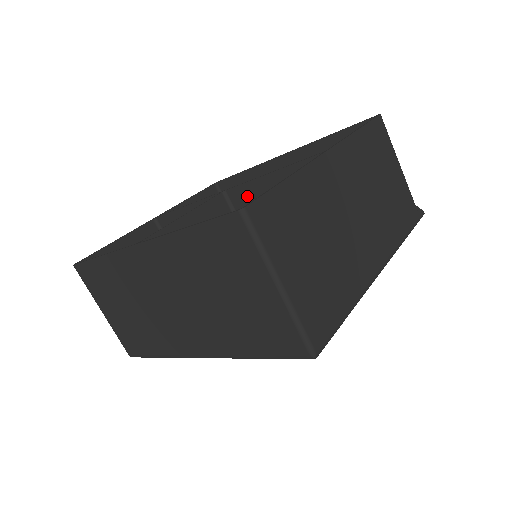
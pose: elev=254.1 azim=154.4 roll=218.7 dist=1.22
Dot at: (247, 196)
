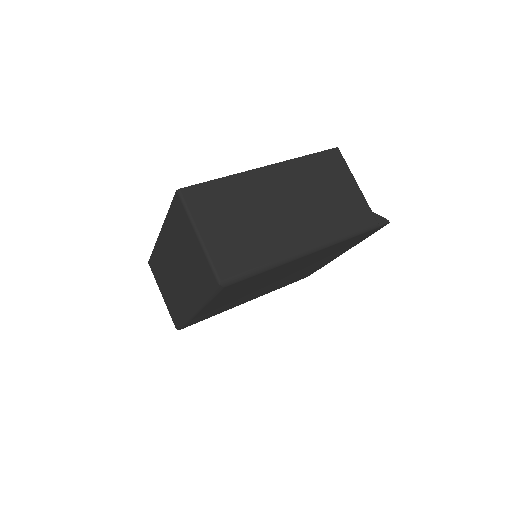
Dot at: occluded
